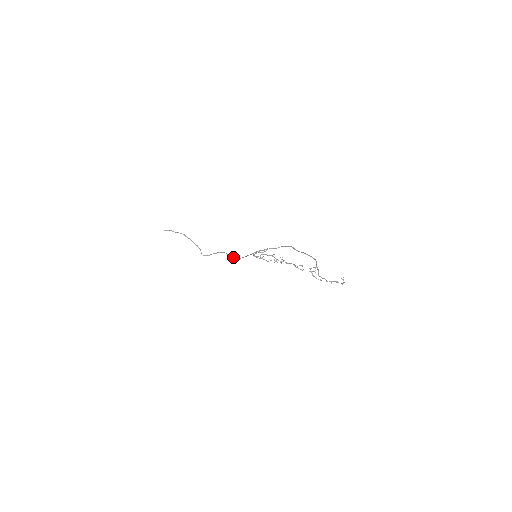
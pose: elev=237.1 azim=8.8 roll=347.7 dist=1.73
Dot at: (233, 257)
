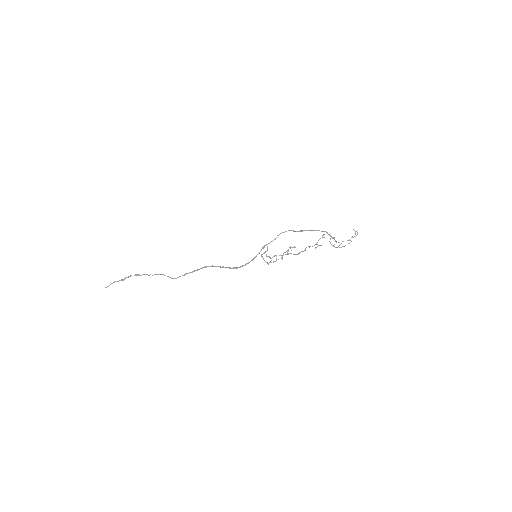
Dot at: occluded
